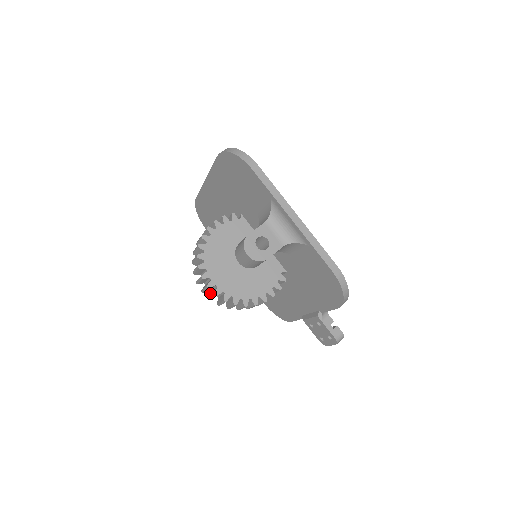
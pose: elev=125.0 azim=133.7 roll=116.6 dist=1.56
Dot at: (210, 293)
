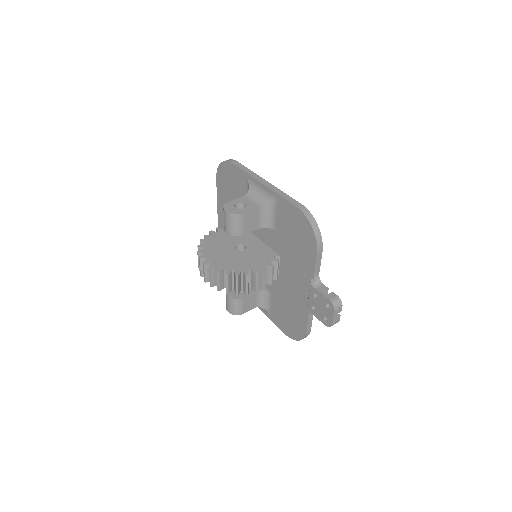
Dot at: occluded
